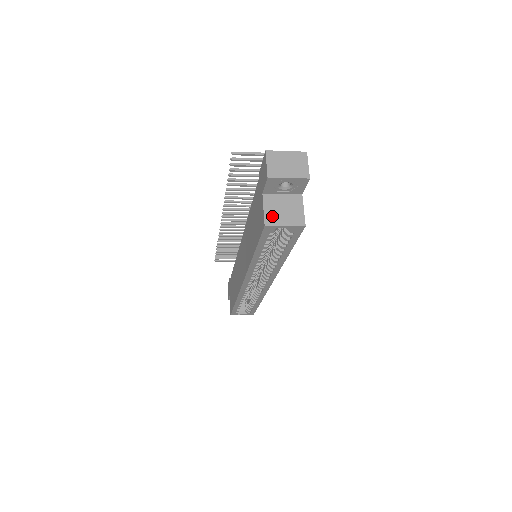
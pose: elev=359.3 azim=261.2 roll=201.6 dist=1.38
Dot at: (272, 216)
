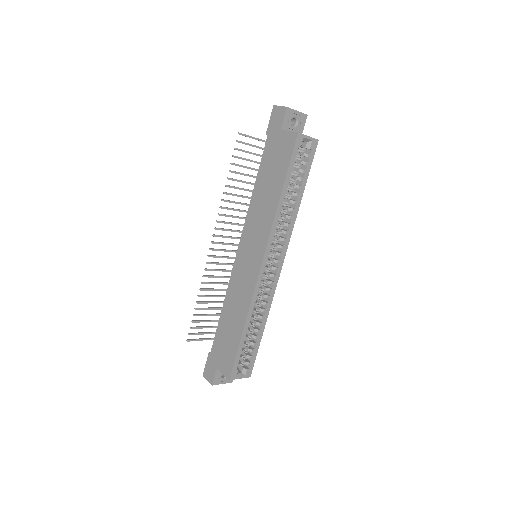
Dot at: occluded
